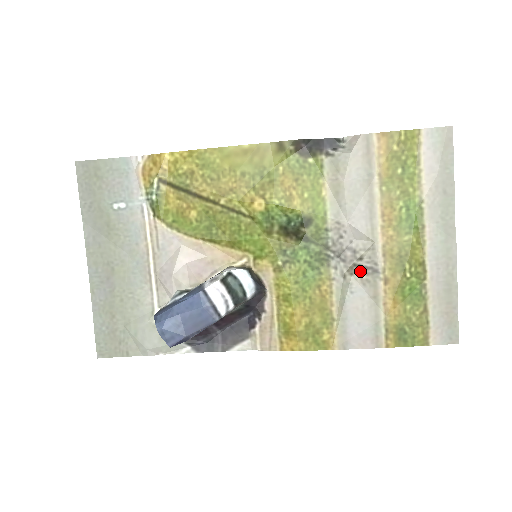
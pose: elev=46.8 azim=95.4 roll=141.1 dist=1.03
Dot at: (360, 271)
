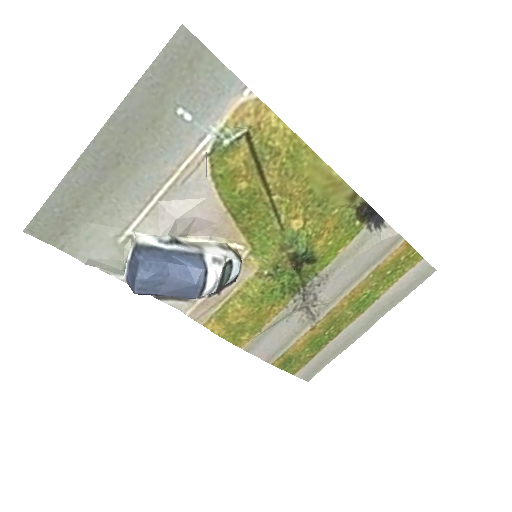
Dot at: (305, 312)
